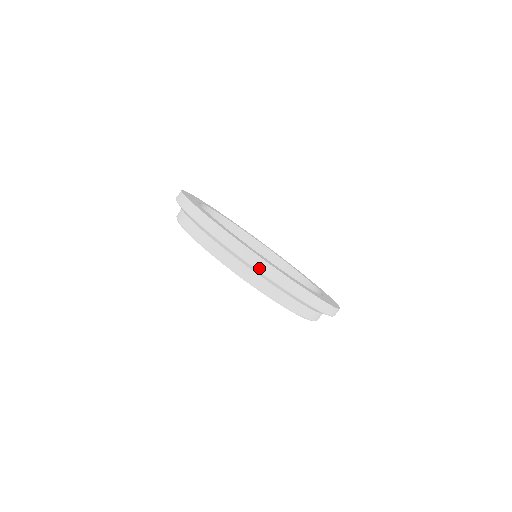
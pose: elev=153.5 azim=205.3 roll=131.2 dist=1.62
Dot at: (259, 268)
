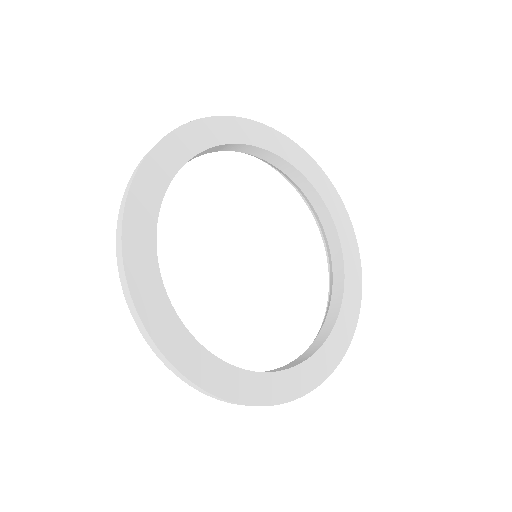
Dot at: (171, 370)
